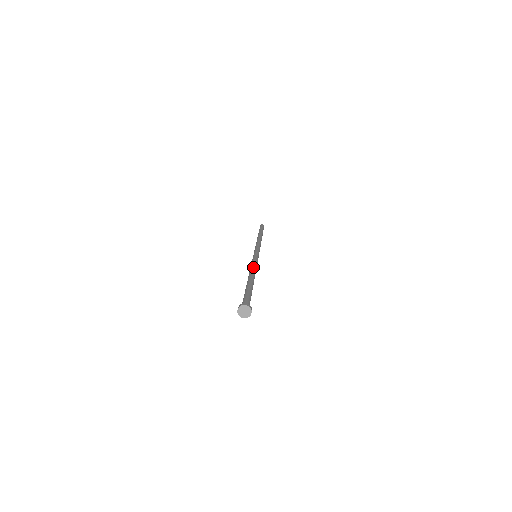
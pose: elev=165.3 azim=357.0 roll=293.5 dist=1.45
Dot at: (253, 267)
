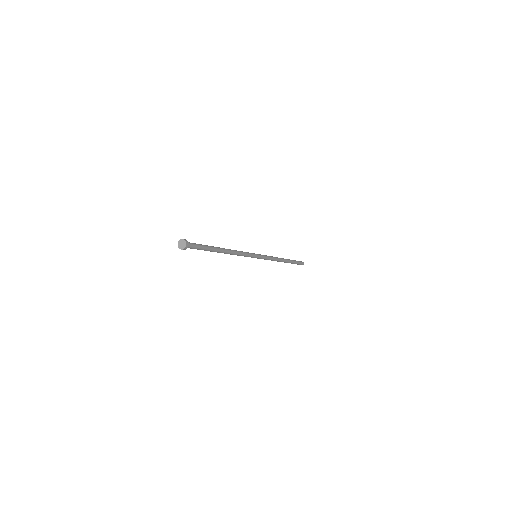
Dot at: occluded
